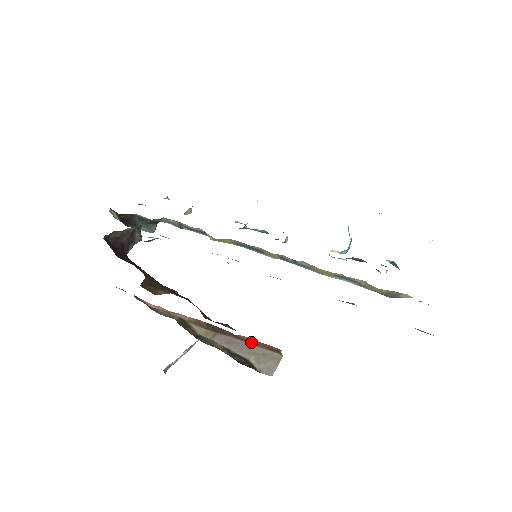
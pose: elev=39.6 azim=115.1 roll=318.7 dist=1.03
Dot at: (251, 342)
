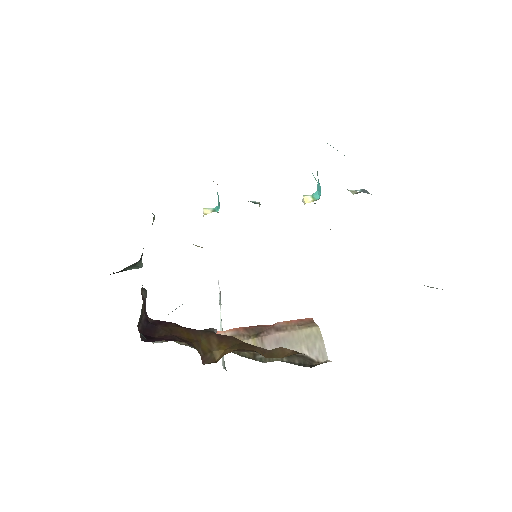
Dot at: (289, 327)
